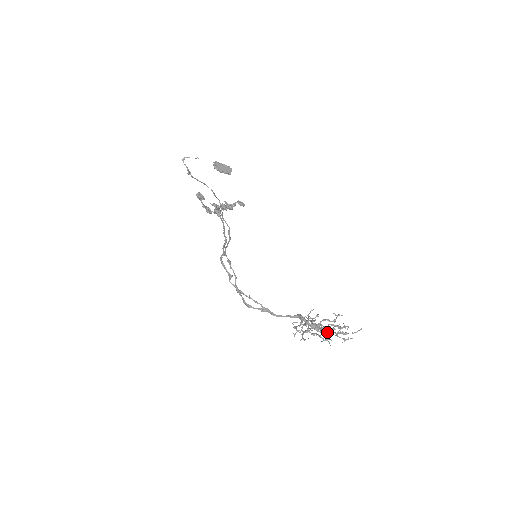
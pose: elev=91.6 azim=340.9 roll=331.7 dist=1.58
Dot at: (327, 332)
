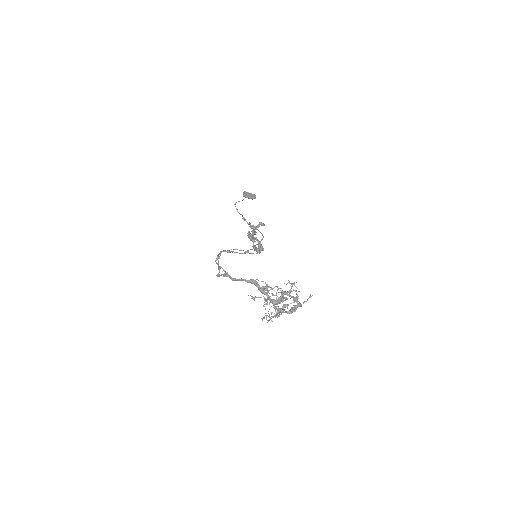
Dot at: (266, 287)
